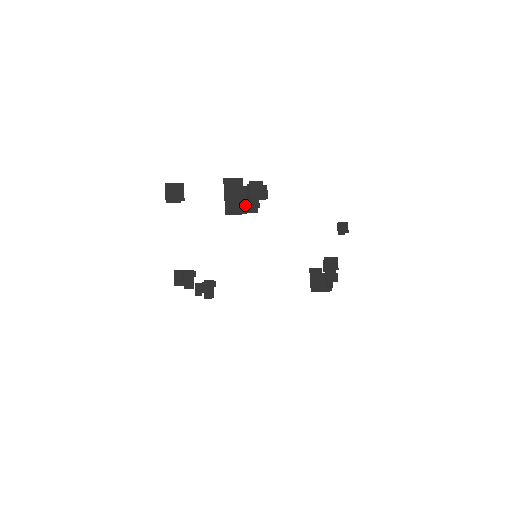
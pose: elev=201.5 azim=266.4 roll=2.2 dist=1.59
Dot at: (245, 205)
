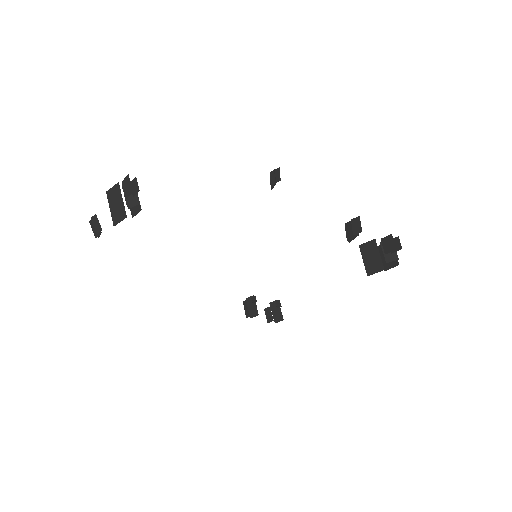
Dot at: (133, 207)
